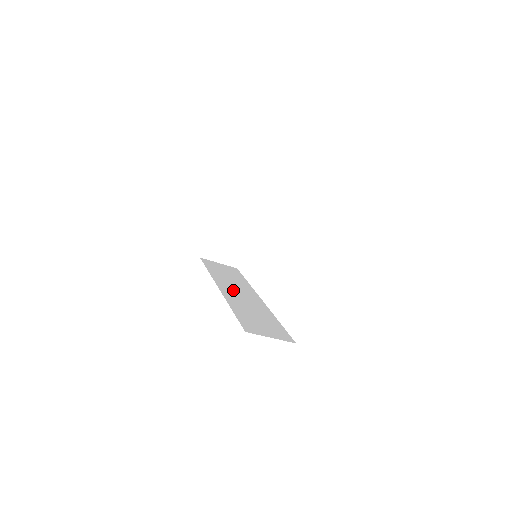
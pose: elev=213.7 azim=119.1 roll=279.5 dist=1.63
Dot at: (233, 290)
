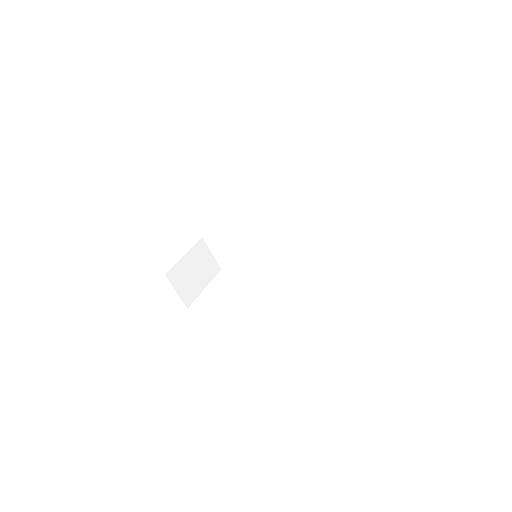
Dot at: occluded
